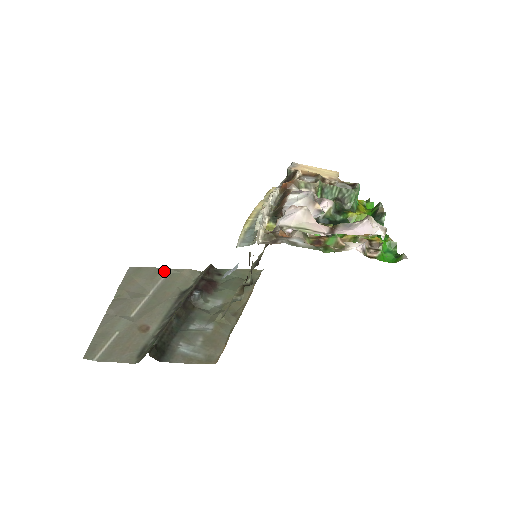
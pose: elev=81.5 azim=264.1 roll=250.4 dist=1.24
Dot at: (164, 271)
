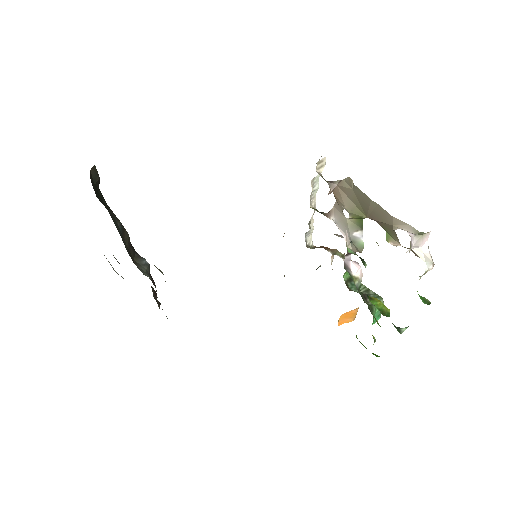
Dot at: occluded
